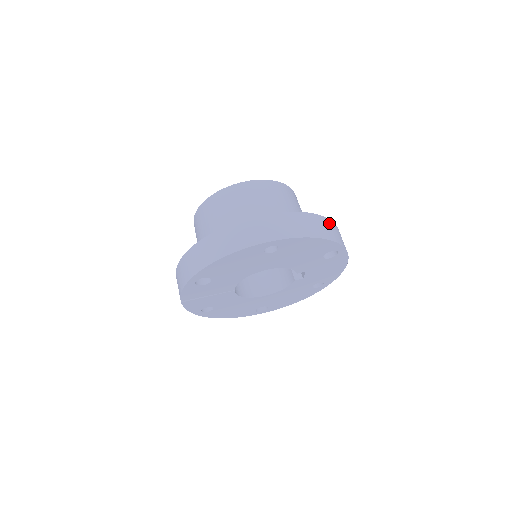
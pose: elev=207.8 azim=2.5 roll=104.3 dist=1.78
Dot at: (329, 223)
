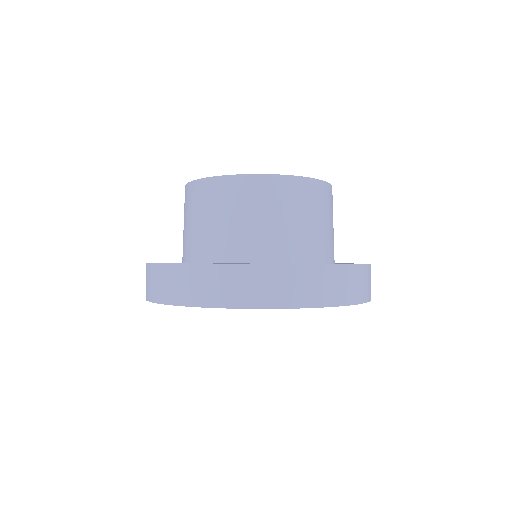
Dot at: occluded
